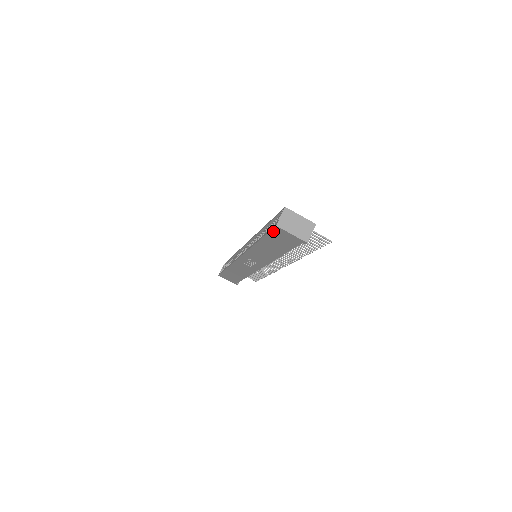
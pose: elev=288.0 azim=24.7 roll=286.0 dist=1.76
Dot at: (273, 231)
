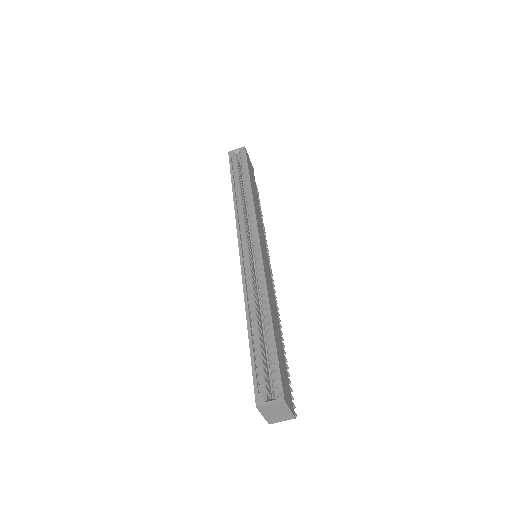
Dot at: (255, 387)
